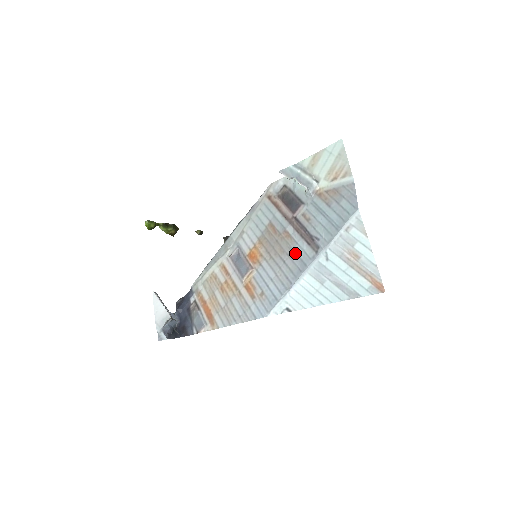
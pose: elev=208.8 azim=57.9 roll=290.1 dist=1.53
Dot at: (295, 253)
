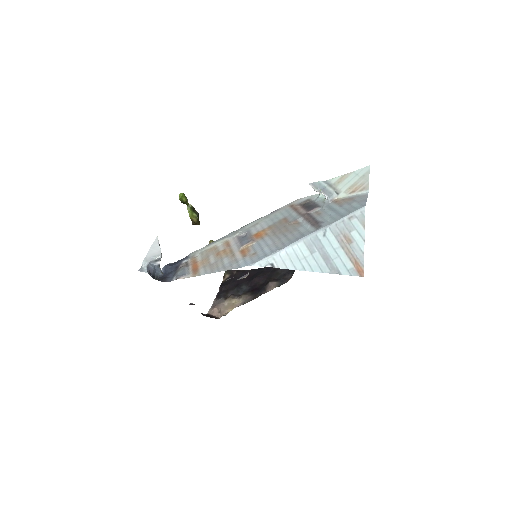
Dot at: (298, 230)
